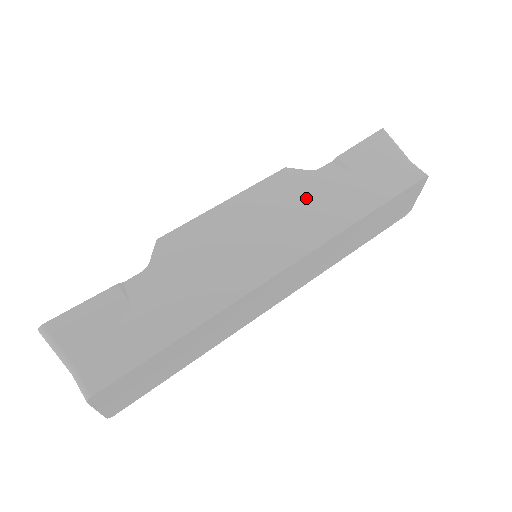
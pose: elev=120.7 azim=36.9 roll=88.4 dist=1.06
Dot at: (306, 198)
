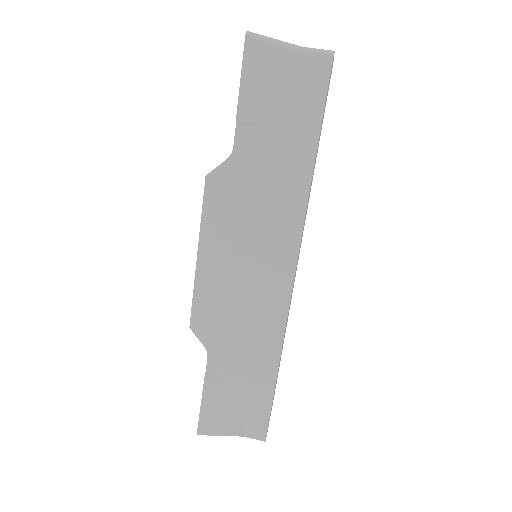
Dot at: (251, 194)
